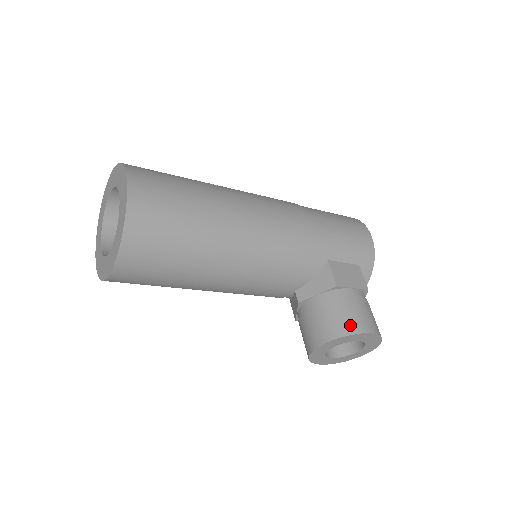
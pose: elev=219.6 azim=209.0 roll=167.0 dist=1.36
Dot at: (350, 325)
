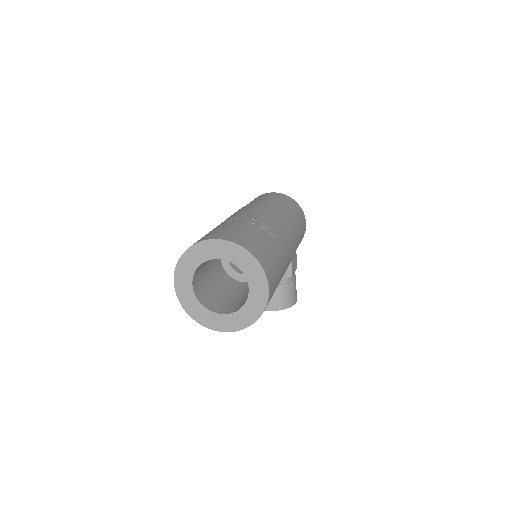
Dot at: (292, 301)
